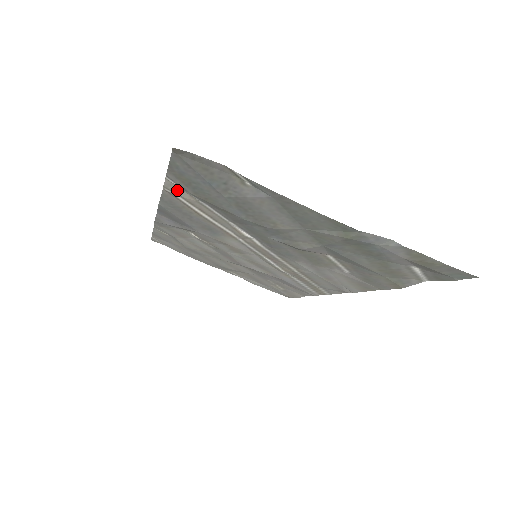
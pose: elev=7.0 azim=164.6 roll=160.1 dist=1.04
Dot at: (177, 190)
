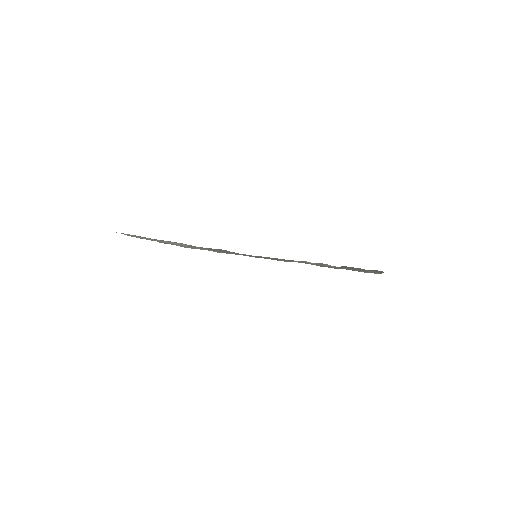
Dot at: (318, 263)
